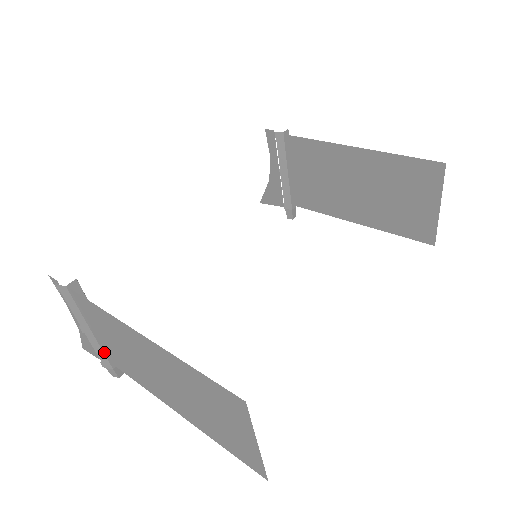
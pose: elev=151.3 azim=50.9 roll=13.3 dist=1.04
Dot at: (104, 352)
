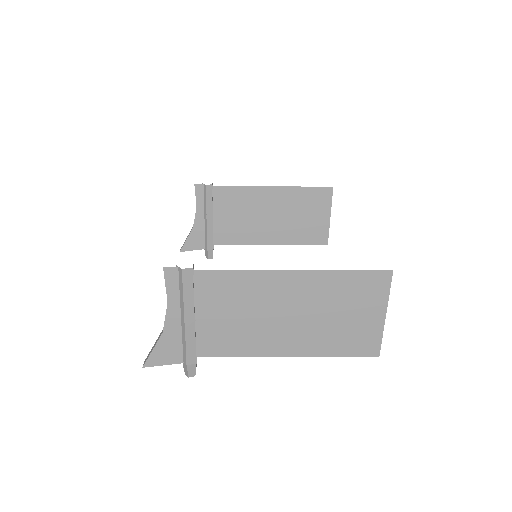
Dot at: (195, 343)
